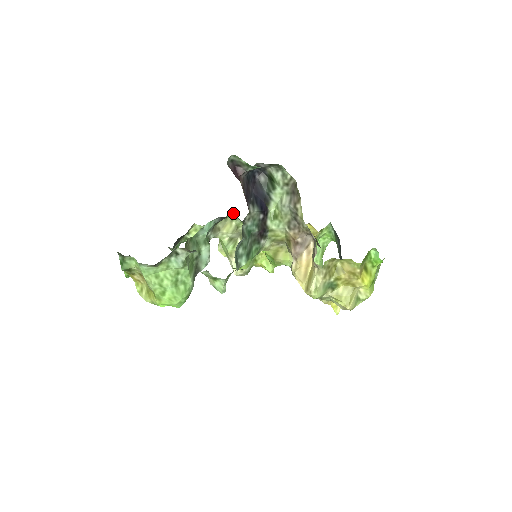
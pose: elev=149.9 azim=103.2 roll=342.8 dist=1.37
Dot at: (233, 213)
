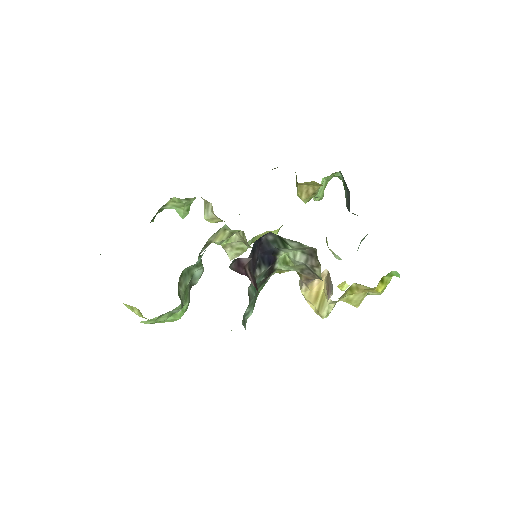
Dot at: (226, 226)
